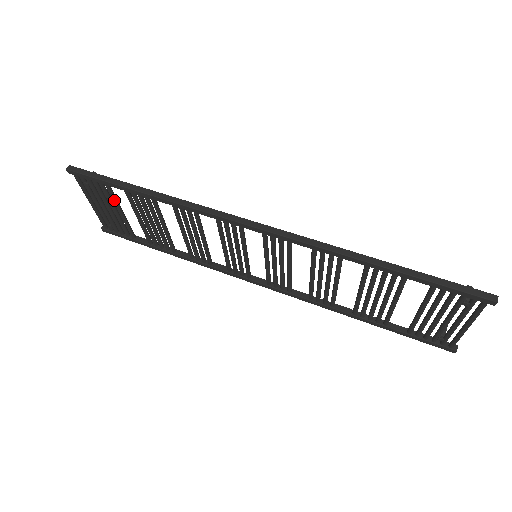
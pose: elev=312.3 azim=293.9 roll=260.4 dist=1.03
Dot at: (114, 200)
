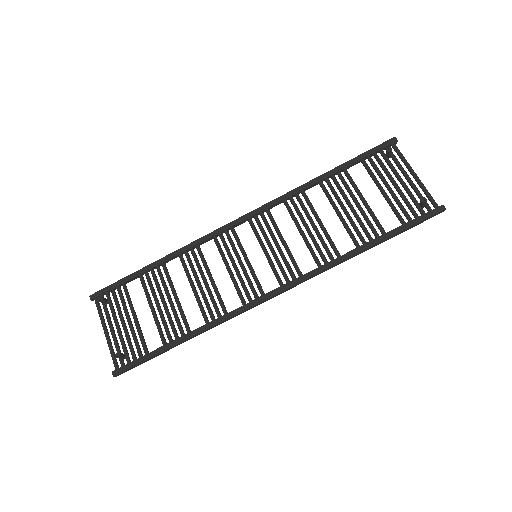
Dot at: (142, 335)
